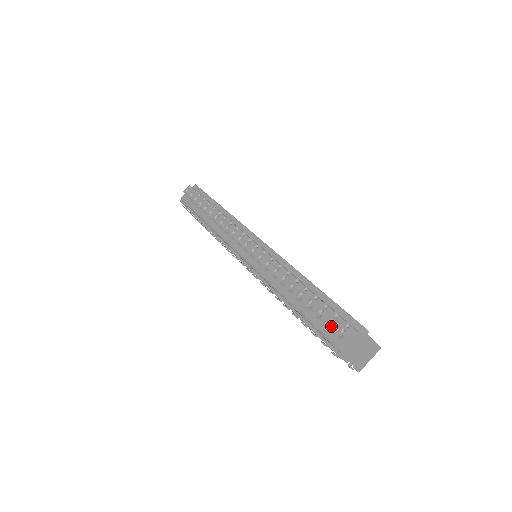
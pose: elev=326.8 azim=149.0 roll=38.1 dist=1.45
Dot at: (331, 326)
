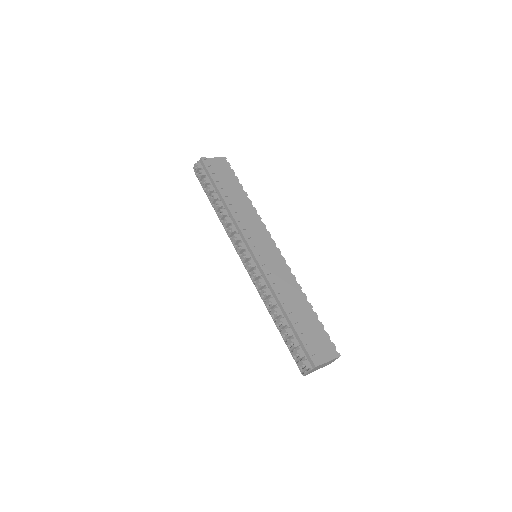
Dot at: (298, 354)
